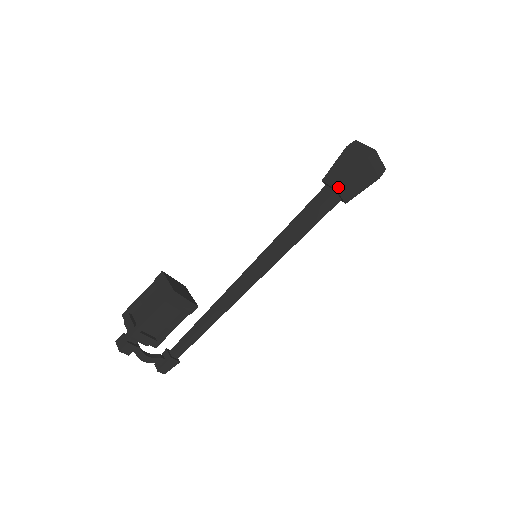
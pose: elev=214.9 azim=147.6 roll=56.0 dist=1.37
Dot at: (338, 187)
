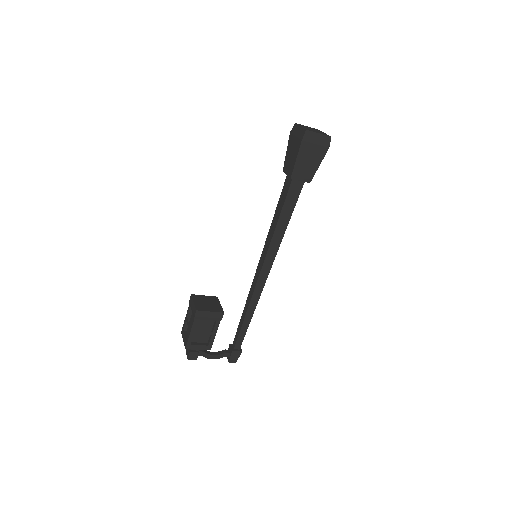
Dot at: (291, 176)
